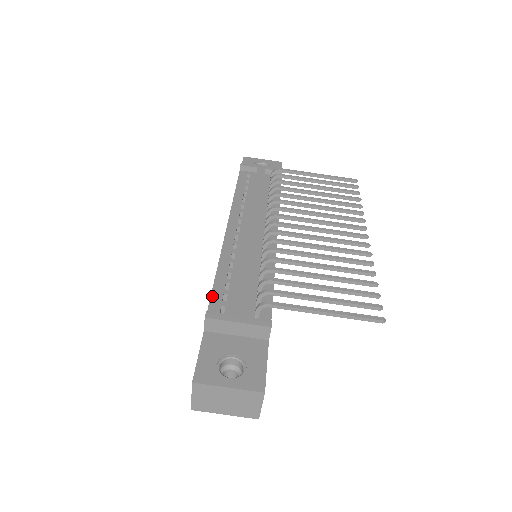
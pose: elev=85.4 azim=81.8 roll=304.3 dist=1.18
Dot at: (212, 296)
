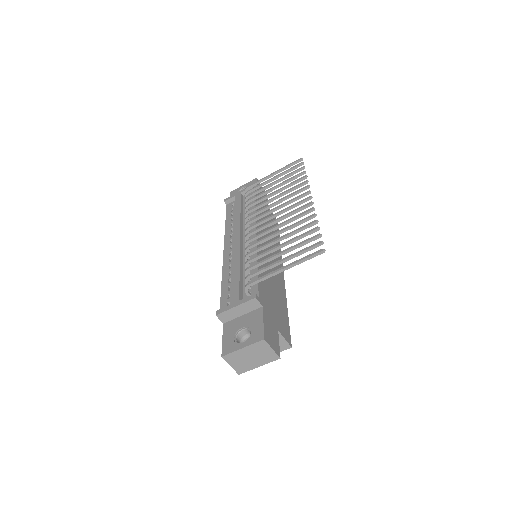
Dot at: (221, 300)
